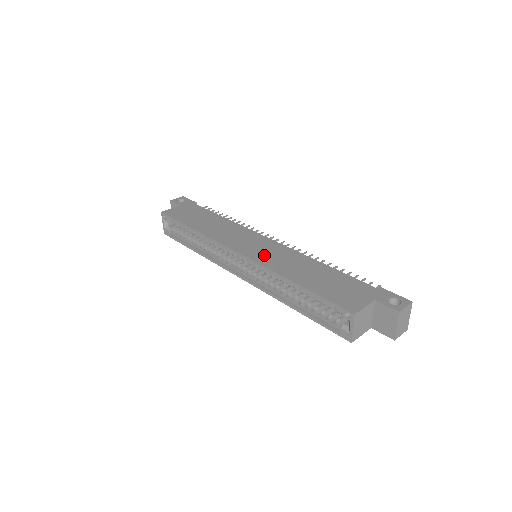
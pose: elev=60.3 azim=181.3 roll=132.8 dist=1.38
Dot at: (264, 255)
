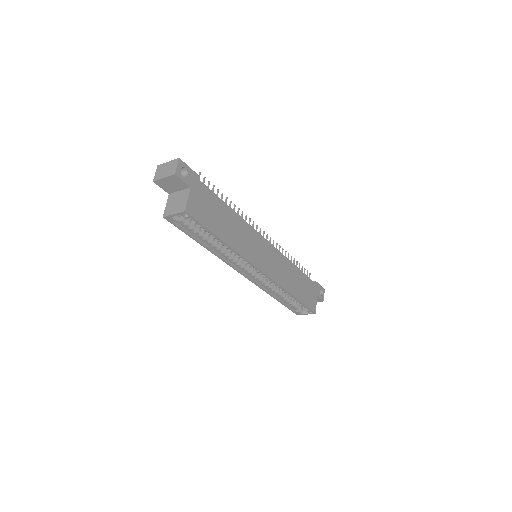
Dot at: (274, 269)
